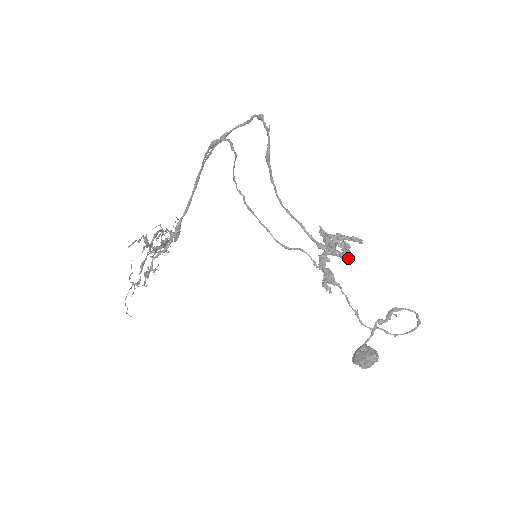
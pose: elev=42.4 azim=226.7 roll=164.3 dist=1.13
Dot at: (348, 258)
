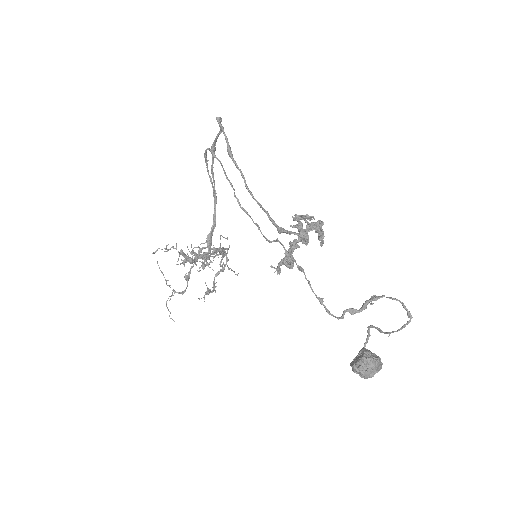
Dot at: (303, 238)
